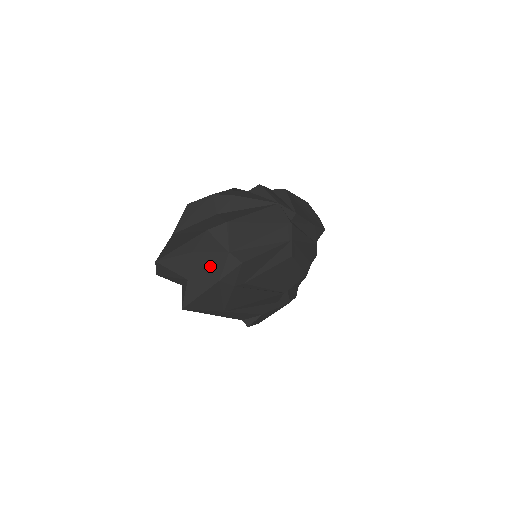
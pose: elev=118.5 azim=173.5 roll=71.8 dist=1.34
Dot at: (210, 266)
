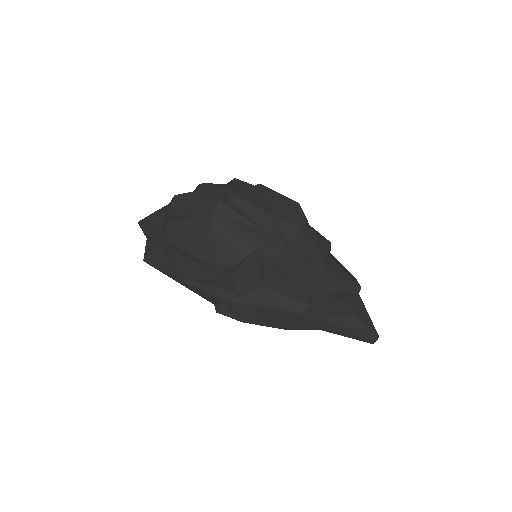
Dot at: (156, 227)
